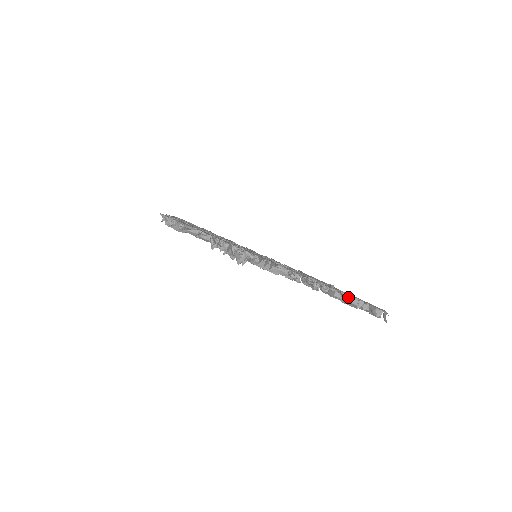
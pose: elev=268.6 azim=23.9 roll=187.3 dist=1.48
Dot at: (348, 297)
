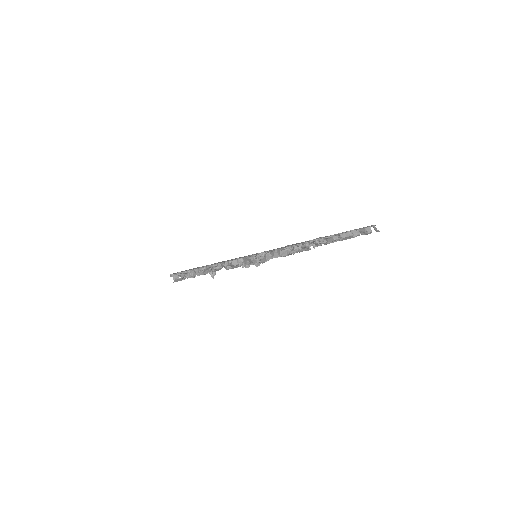
Dot at: (343, 234)
